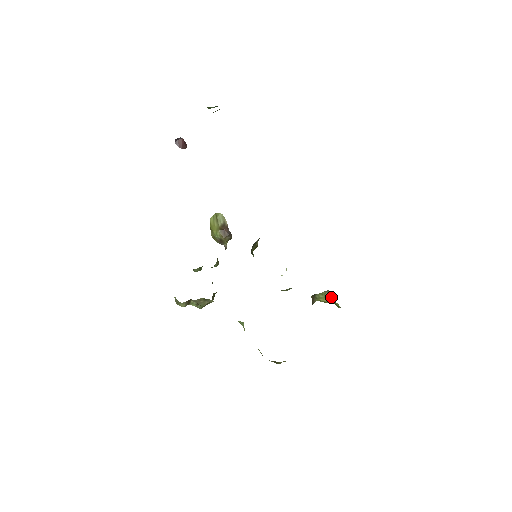
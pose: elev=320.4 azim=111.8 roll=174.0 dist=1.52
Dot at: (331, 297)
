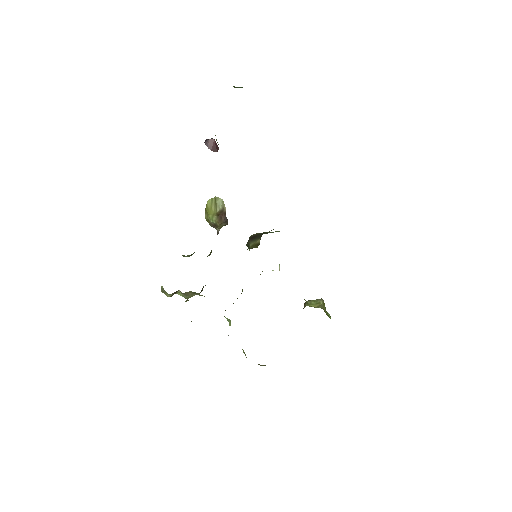
Dot at: (322, 305)
